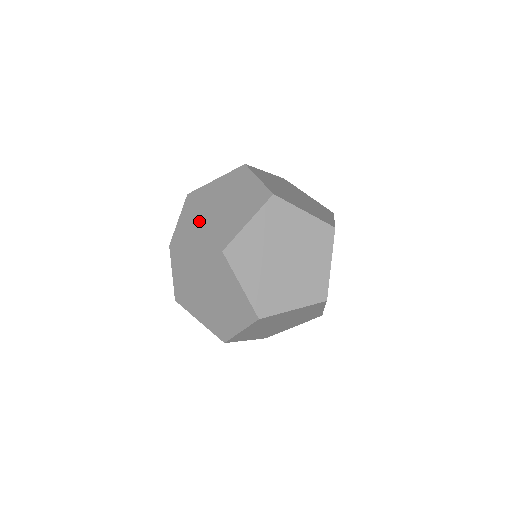
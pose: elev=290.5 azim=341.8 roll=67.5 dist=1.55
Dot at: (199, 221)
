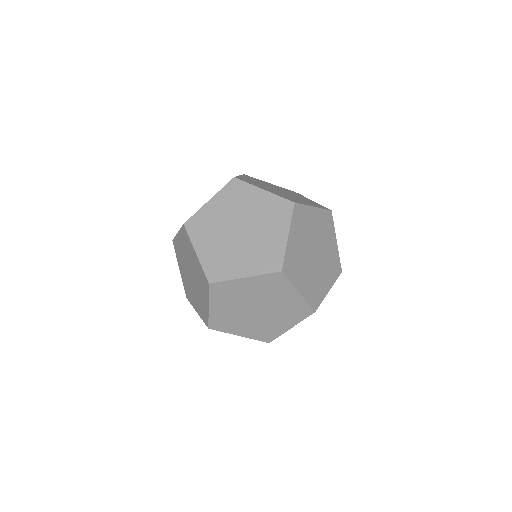
Dot at: occluded
